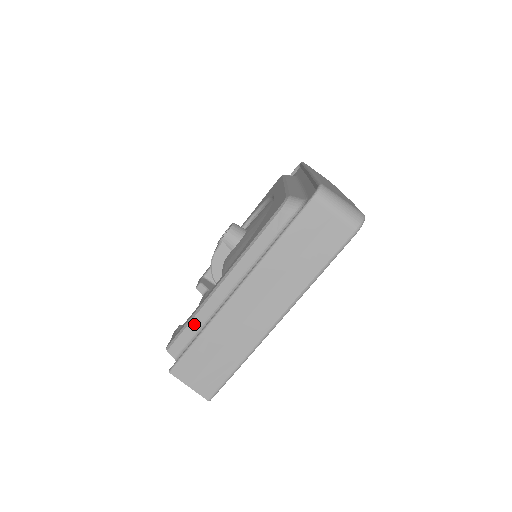
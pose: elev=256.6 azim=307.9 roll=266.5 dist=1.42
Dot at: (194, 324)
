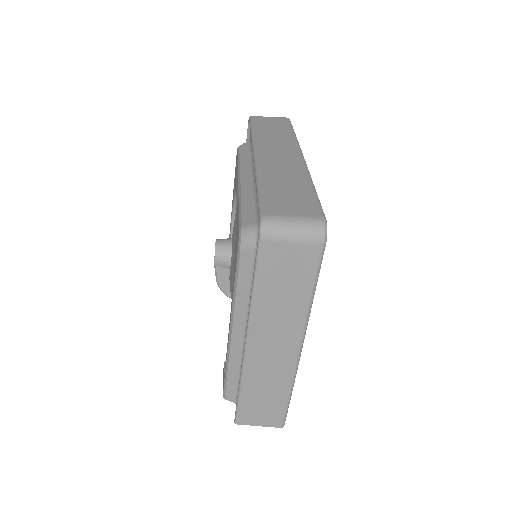
Dot at: (232, 373)
